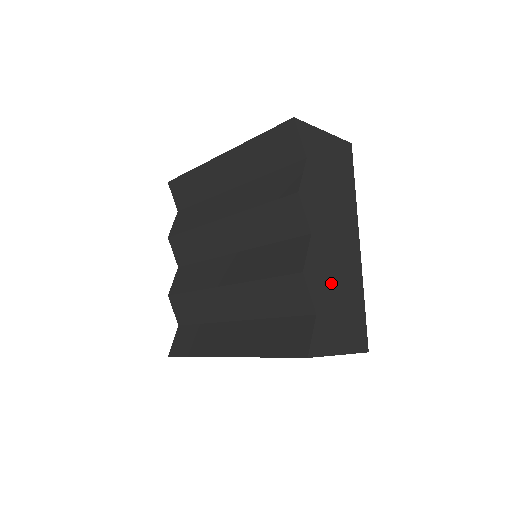
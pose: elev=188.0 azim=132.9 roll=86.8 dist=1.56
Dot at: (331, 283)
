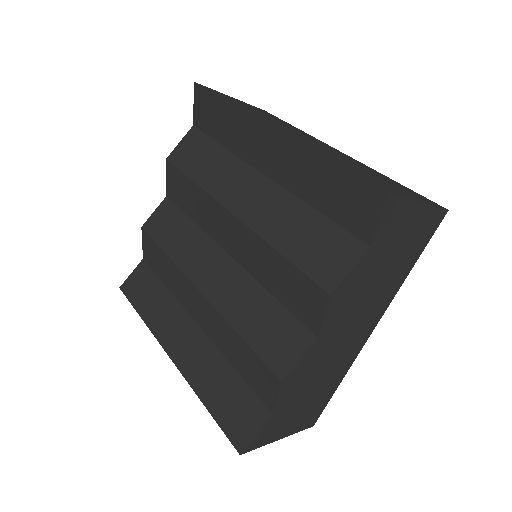
Dot at: (311, 380)
